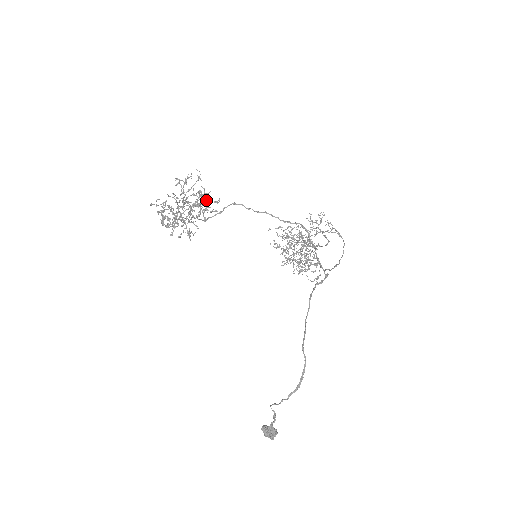
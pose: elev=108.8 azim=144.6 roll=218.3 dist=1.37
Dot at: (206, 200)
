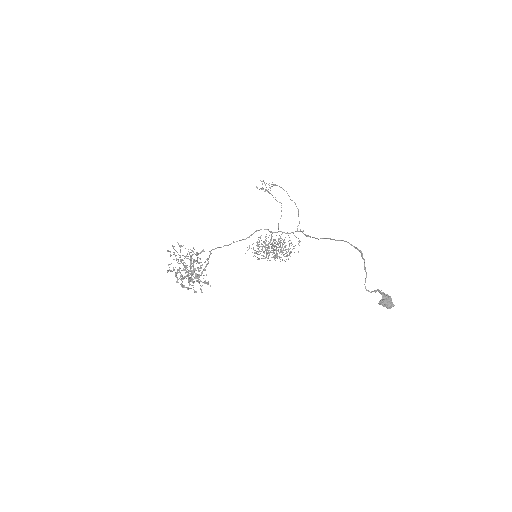
Dot at: occluded
